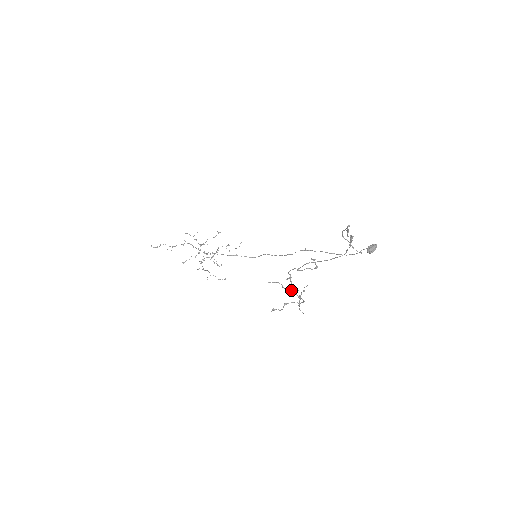
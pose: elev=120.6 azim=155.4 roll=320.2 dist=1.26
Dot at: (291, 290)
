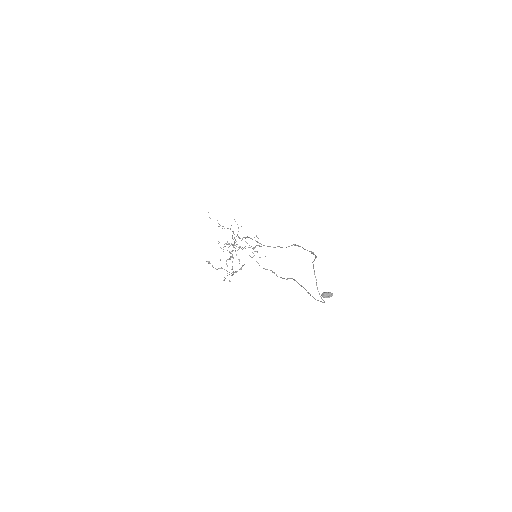
Dot at: occluded
